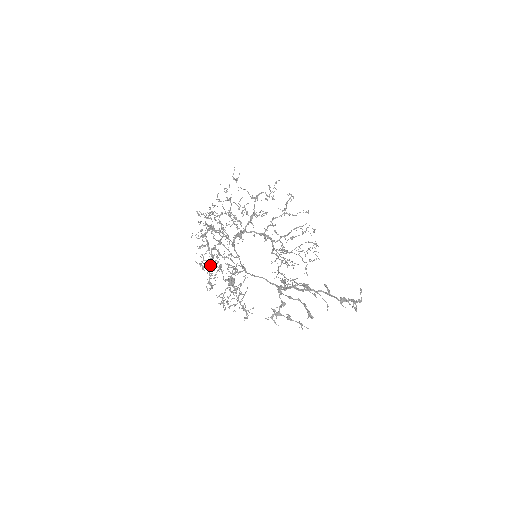
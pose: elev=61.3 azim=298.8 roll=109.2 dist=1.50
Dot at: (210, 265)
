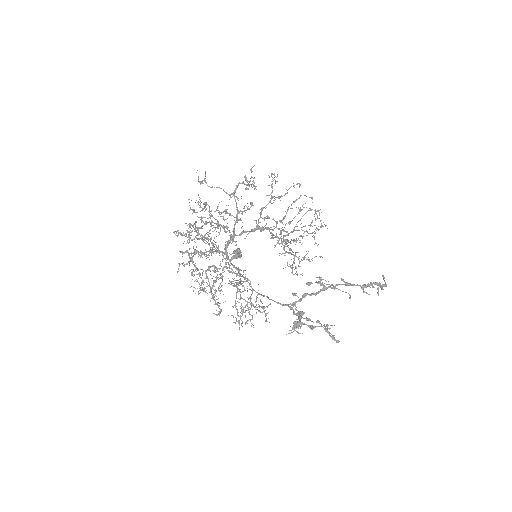
Dot at: (210, 291)
